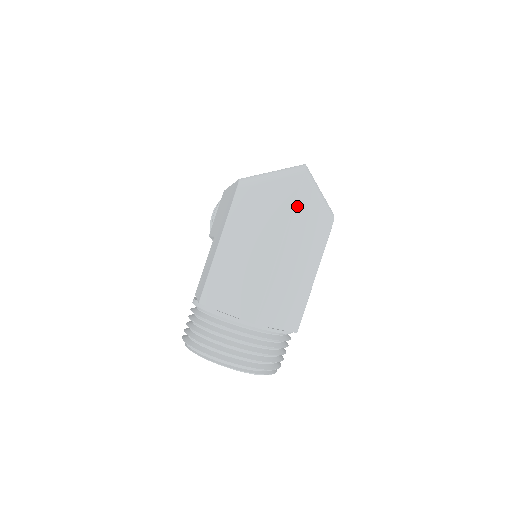
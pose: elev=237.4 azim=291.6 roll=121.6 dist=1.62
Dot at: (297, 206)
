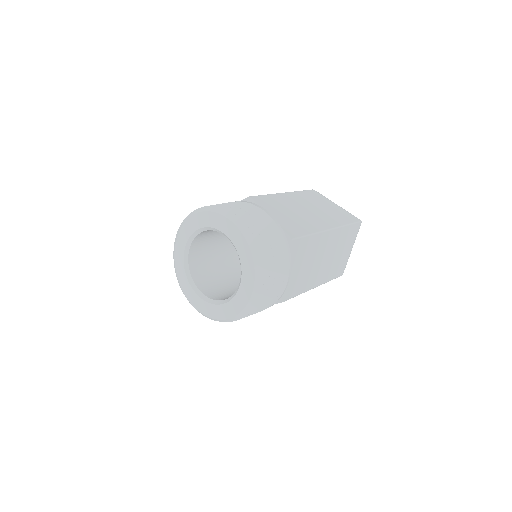
Dot at: (349, 228)
